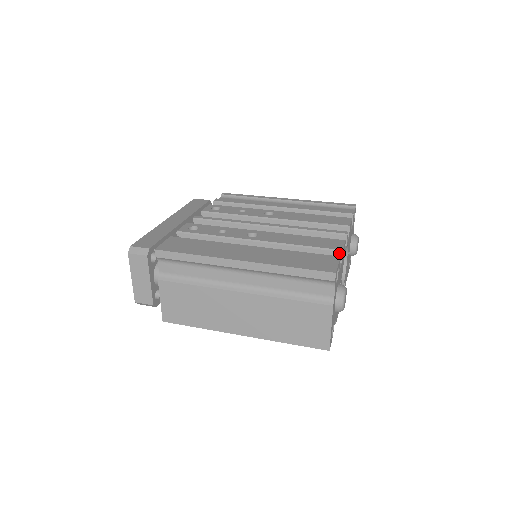
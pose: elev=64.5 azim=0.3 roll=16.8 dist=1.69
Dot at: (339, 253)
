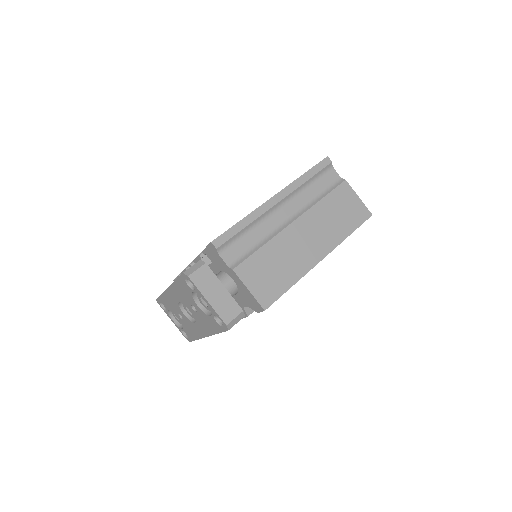
Dot at: occluded
